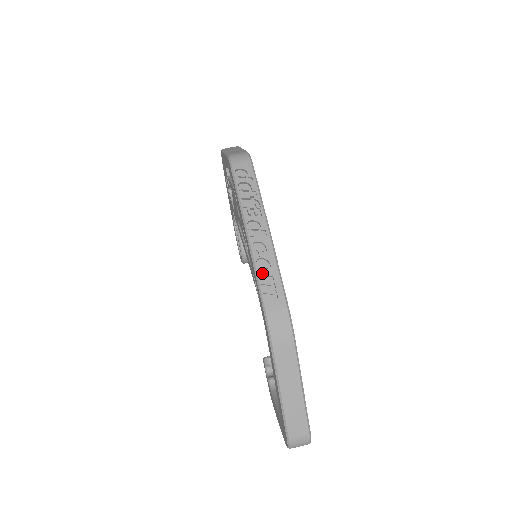
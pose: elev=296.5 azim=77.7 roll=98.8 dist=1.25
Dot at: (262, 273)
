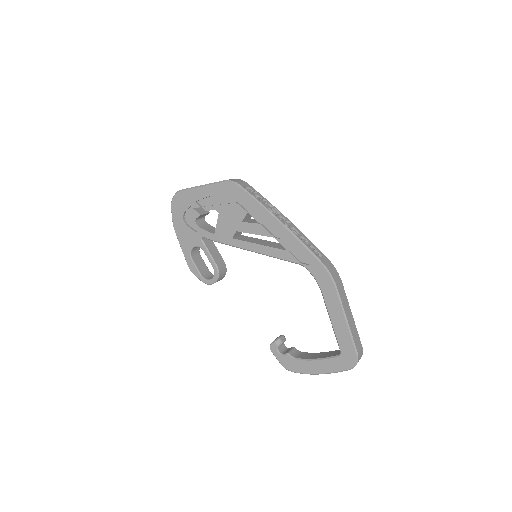
Dot at: (304, 245)
